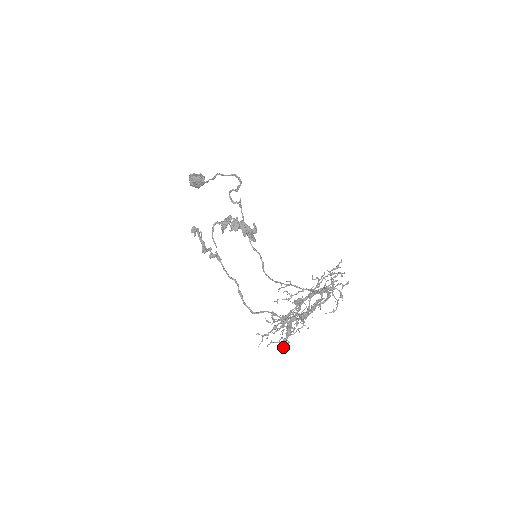
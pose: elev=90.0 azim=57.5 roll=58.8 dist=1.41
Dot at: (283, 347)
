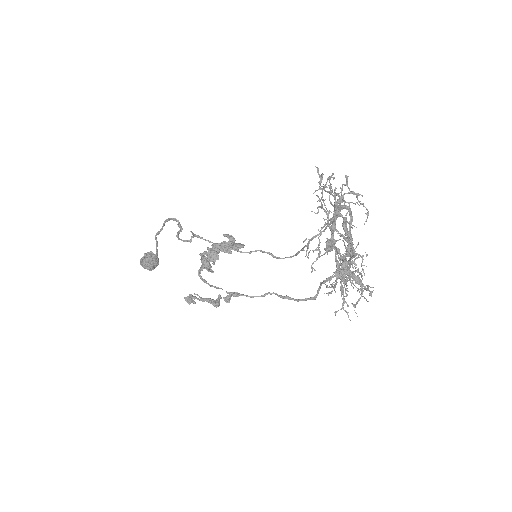
Dot at: occluded
